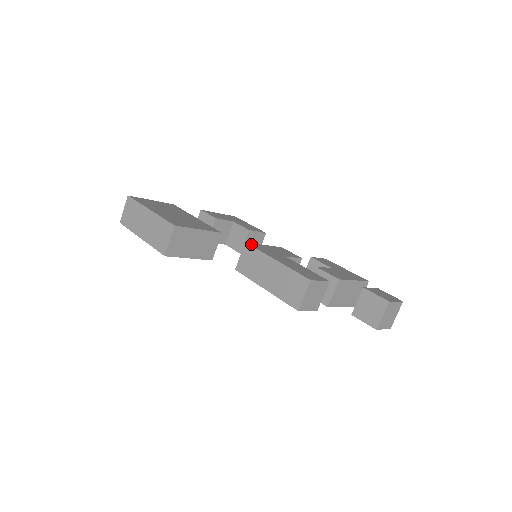
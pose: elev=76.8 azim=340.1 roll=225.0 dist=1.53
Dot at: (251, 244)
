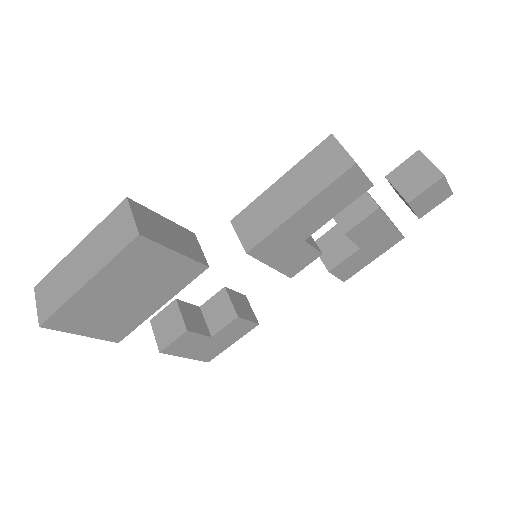
Dot at: (238, 219)
